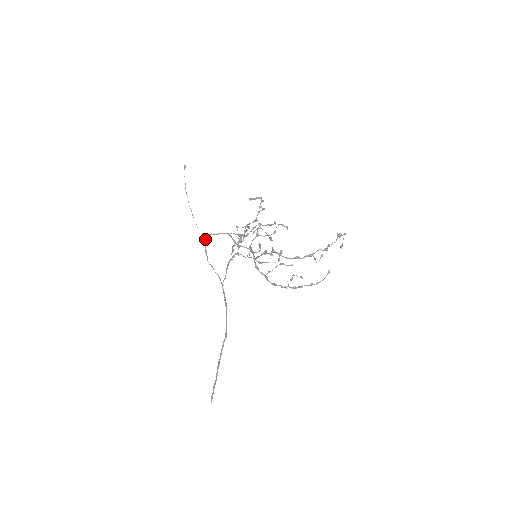
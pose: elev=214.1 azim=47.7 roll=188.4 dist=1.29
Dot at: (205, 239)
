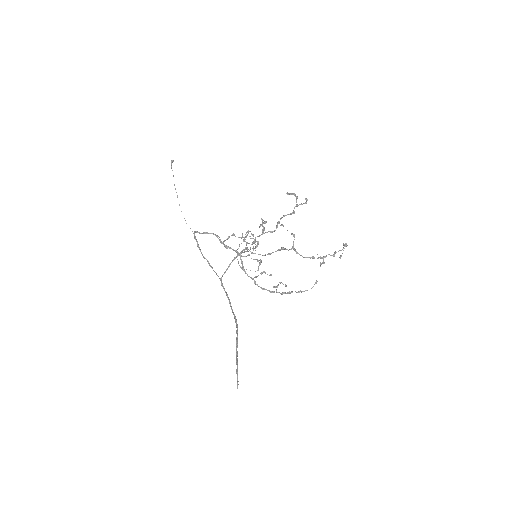
Dot at: (194, 234)
